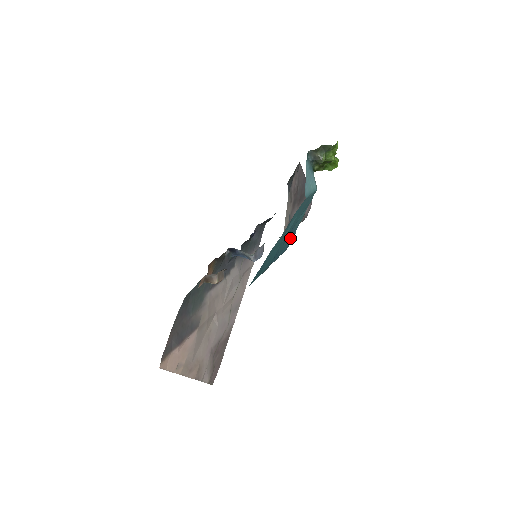
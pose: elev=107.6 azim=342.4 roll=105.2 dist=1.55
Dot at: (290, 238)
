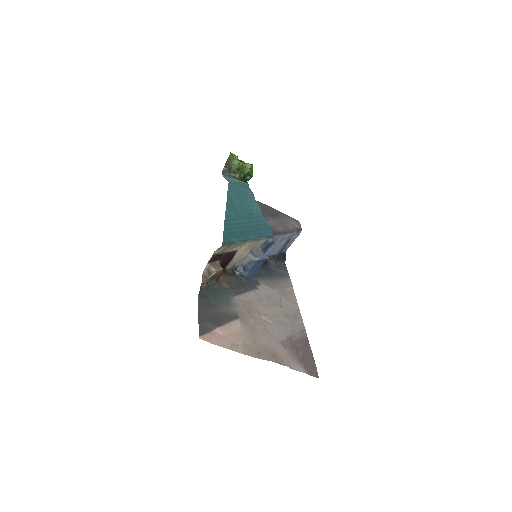
Dot at: (261, 222)
